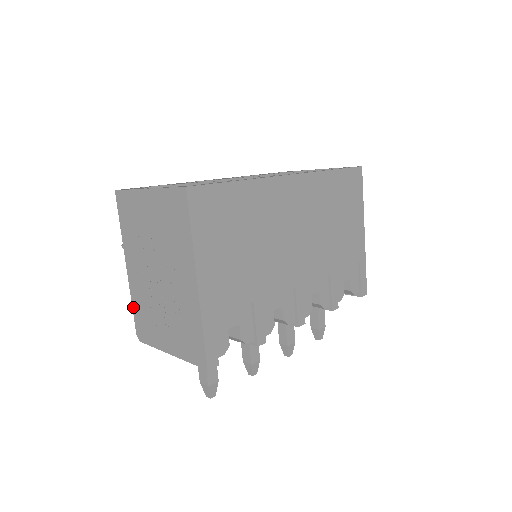
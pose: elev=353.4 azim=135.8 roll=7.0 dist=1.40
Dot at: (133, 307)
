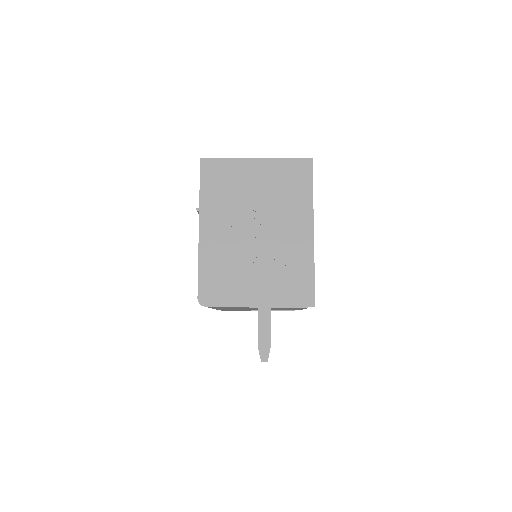
Dot at: (200, 270)
